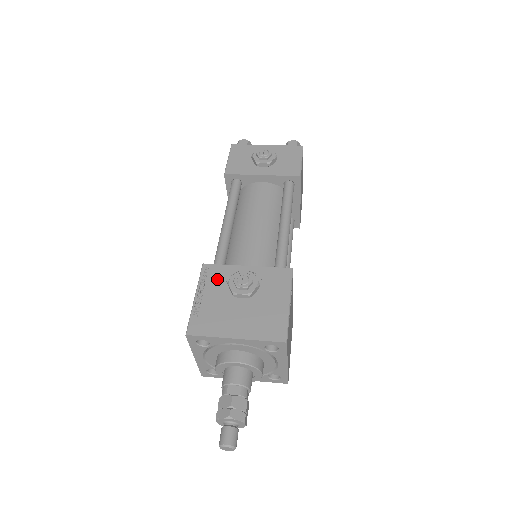
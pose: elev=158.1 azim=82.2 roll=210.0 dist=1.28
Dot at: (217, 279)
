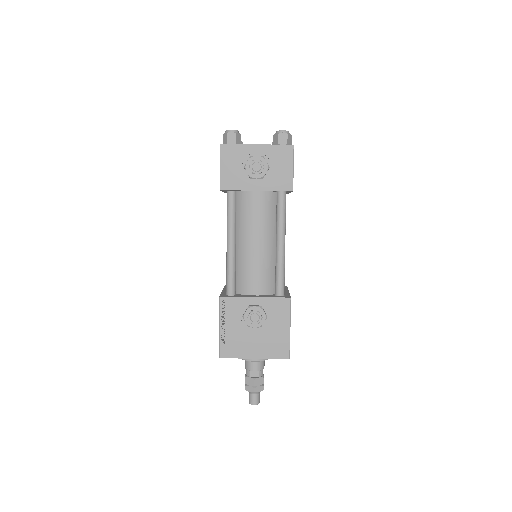
Dot at: (233, 311)
